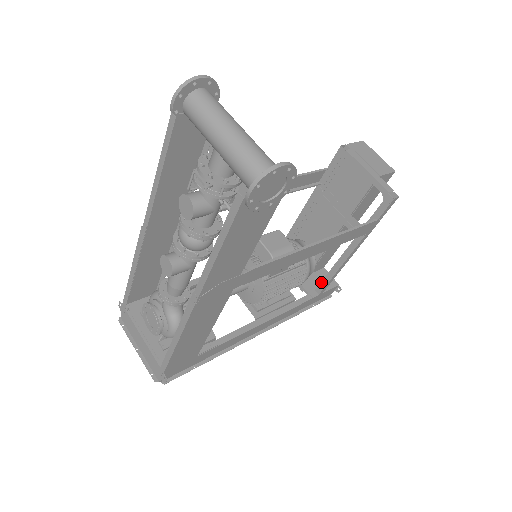
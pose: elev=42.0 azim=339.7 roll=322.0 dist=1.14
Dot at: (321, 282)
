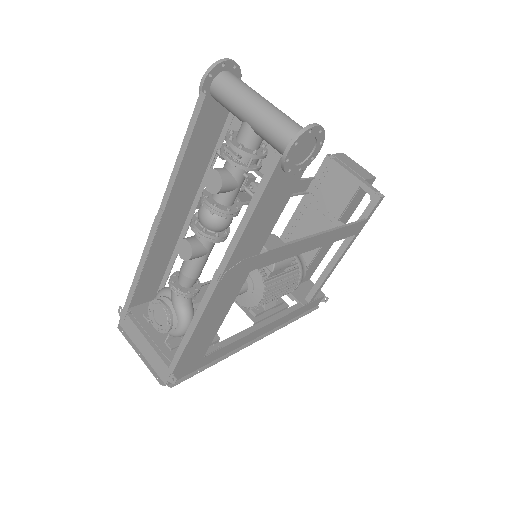
Dot at: (311, 290)
